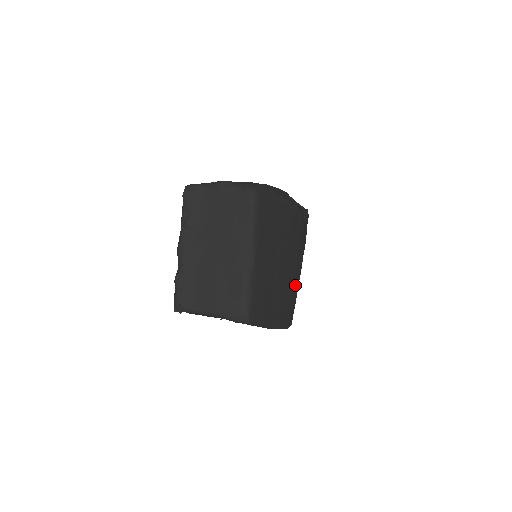
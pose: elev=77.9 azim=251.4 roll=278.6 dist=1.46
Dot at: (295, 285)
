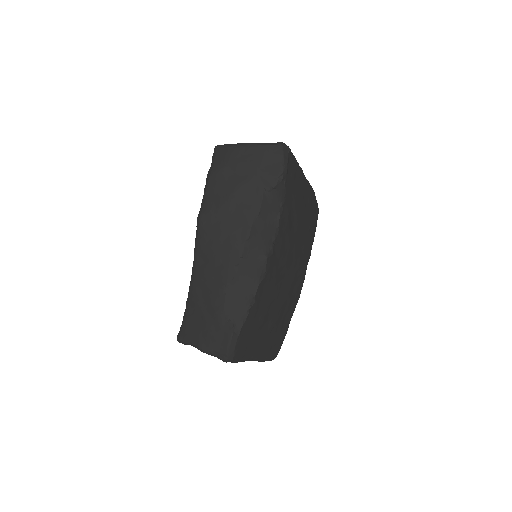
Dot at: (303, 239)
